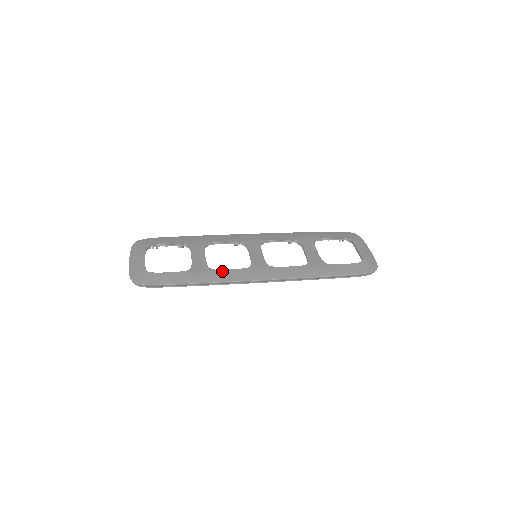
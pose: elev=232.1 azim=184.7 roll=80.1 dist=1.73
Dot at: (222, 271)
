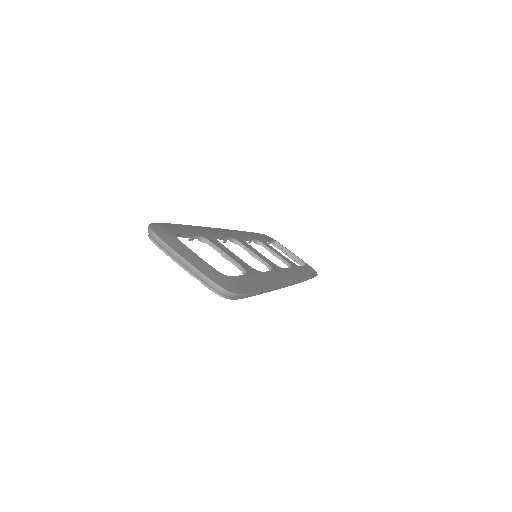
Dot at: (267, 273)
